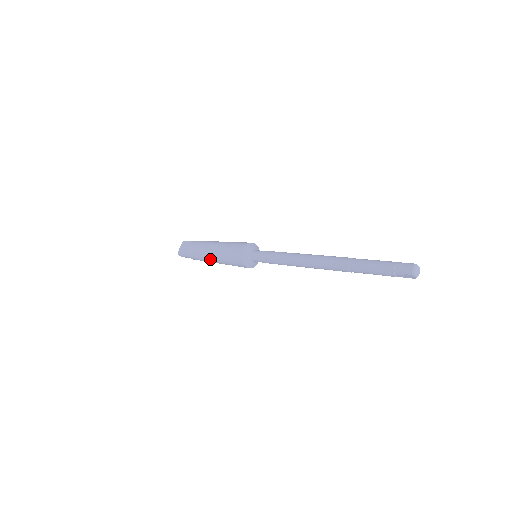
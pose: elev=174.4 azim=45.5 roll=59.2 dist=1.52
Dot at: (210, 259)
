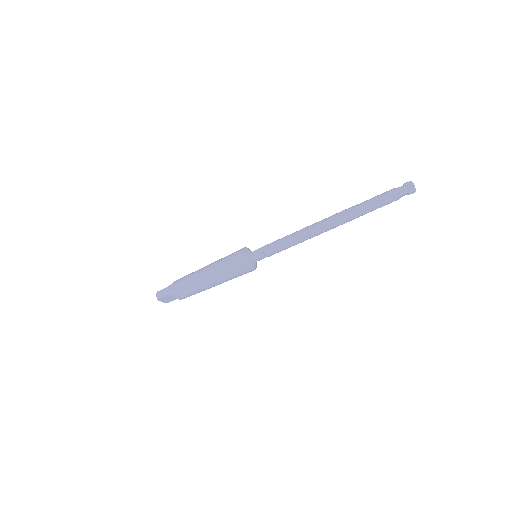
Dot at: (201, 270)
